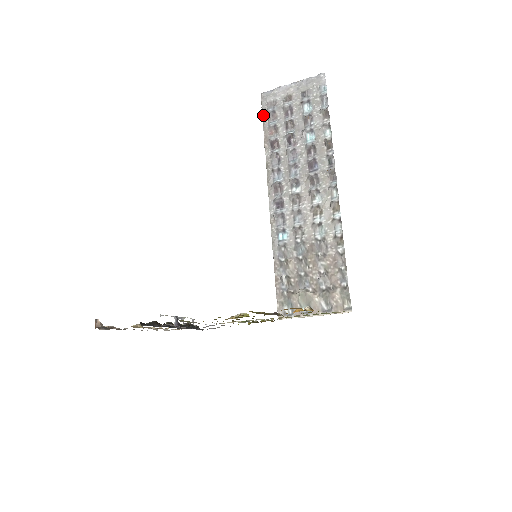
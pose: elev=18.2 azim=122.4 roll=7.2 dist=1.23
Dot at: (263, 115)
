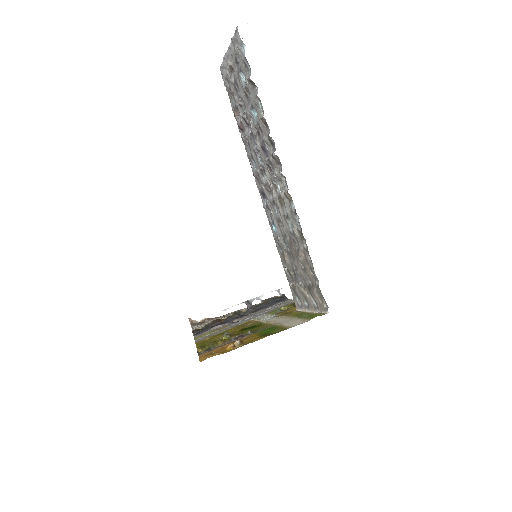
Dot at: occluded
